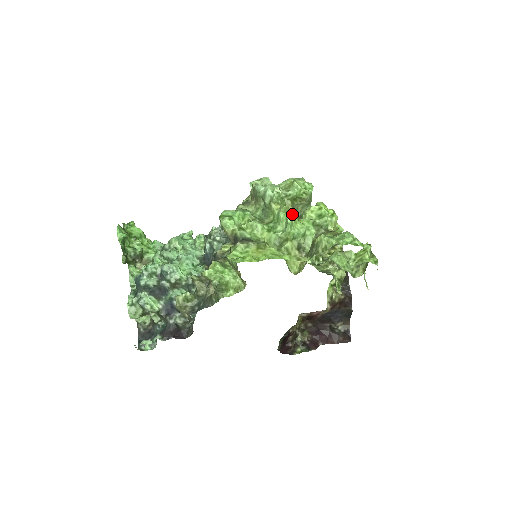
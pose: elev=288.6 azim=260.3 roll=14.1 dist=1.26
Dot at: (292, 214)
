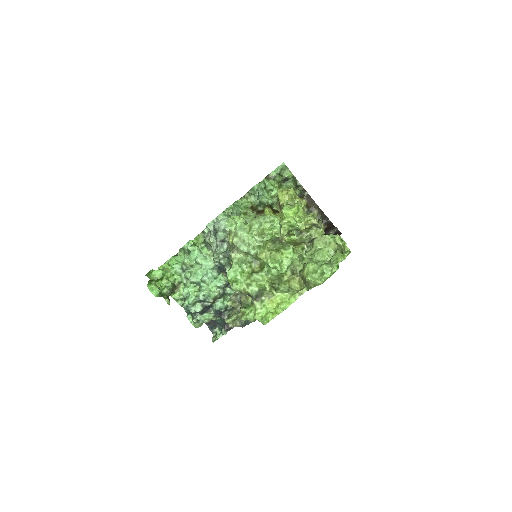
Dot at: (276, 255)
